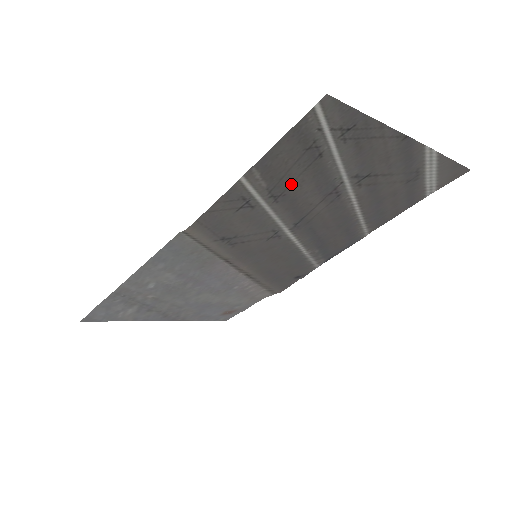
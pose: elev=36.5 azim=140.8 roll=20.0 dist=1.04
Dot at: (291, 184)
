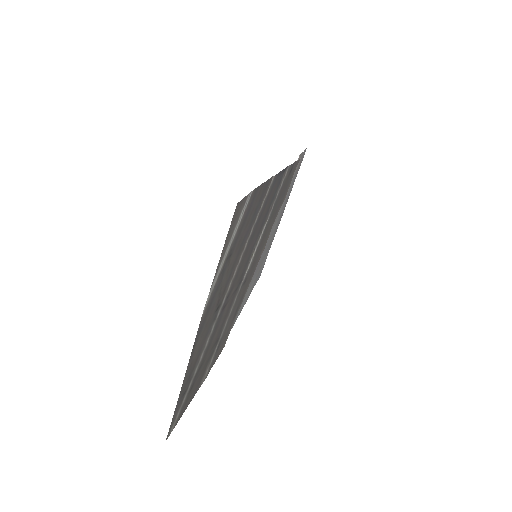
Dot at: (211, 349)
